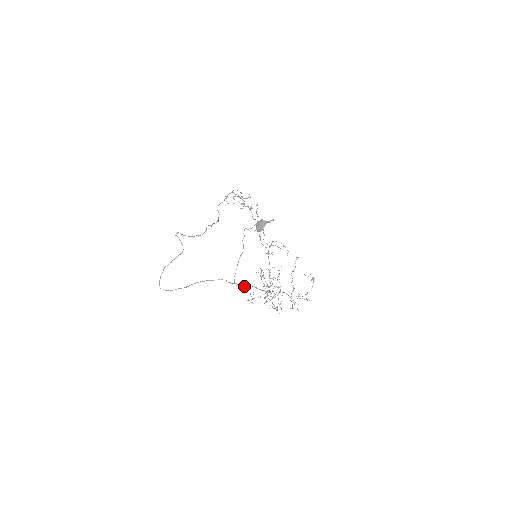
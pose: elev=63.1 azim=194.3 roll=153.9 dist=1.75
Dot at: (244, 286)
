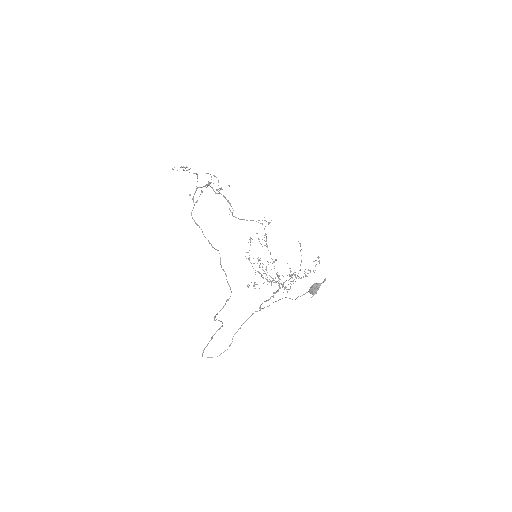
Dot at: occluded
